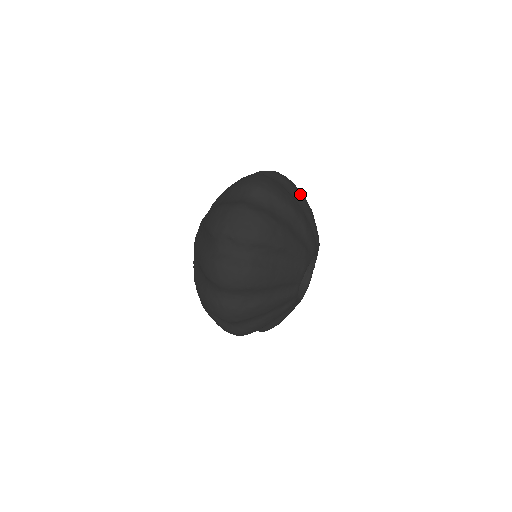
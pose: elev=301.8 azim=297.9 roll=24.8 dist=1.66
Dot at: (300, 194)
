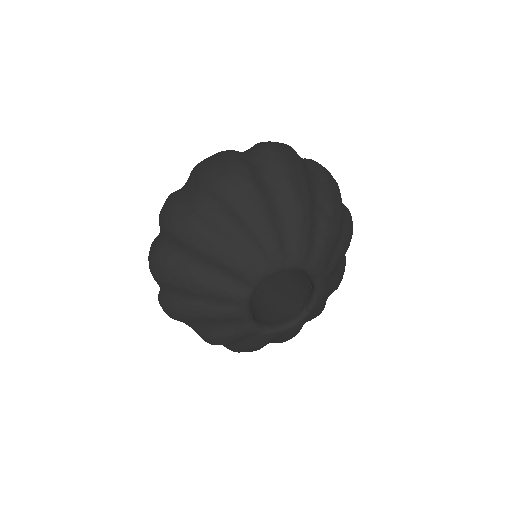
Dot at: (332, 199)
